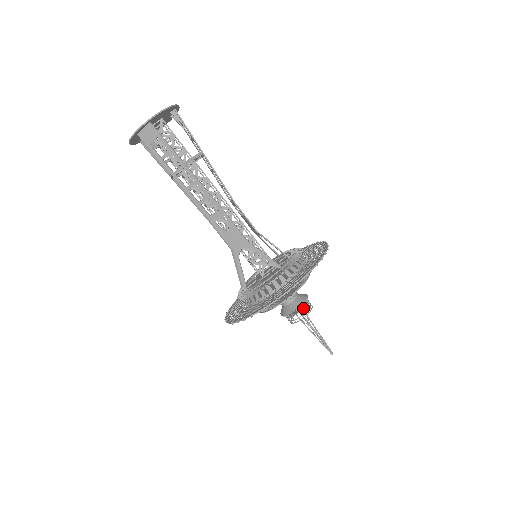
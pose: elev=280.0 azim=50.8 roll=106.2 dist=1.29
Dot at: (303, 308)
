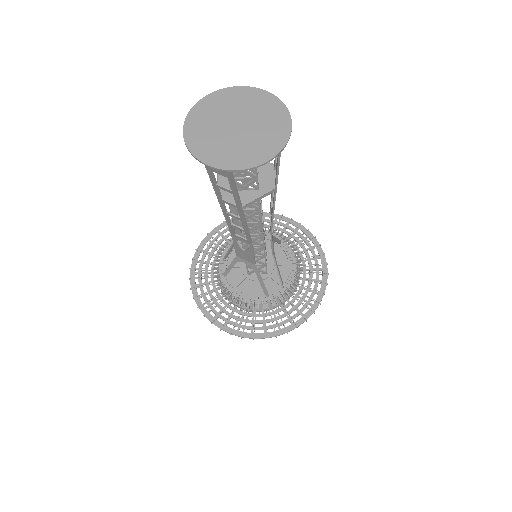
Dot at: occluded
